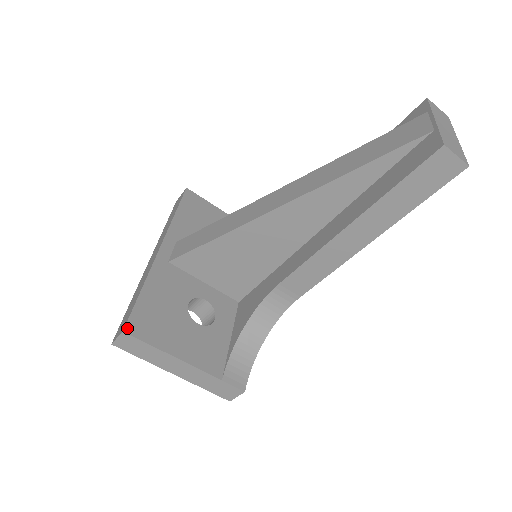
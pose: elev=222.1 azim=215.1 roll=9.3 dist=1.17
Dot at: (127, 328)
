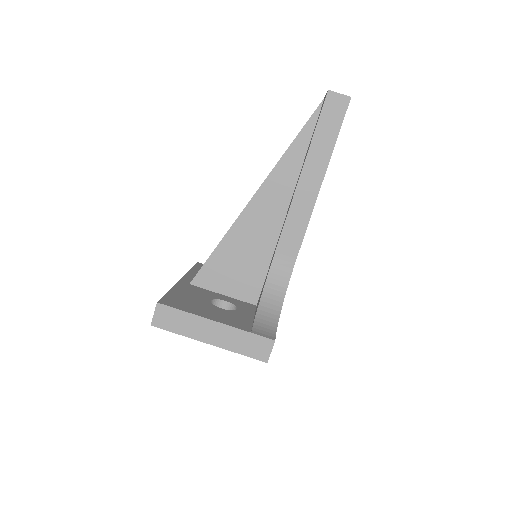
Dot at: (160, 302)
